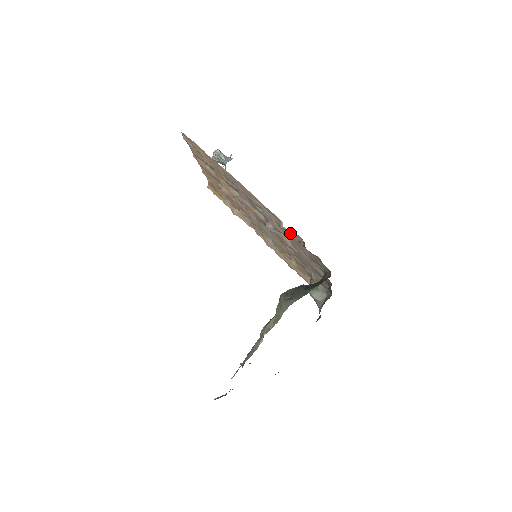
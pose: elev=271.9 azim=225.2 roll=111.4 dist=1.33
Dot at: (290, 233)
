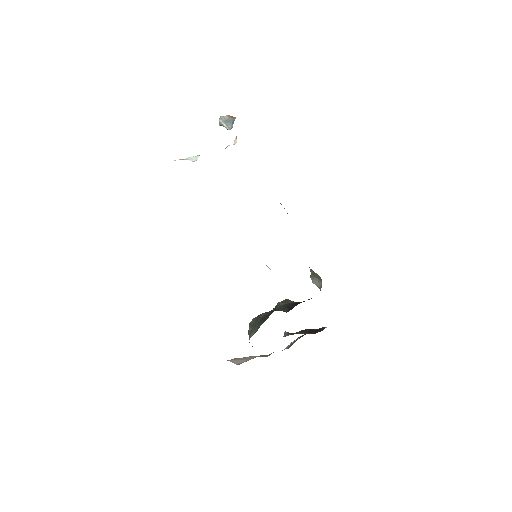
Dot at: occluded
